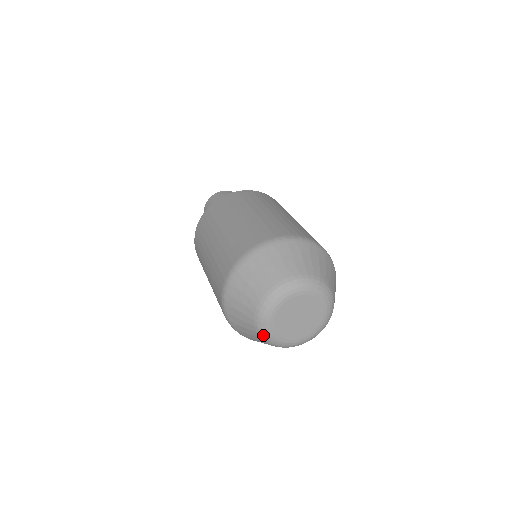
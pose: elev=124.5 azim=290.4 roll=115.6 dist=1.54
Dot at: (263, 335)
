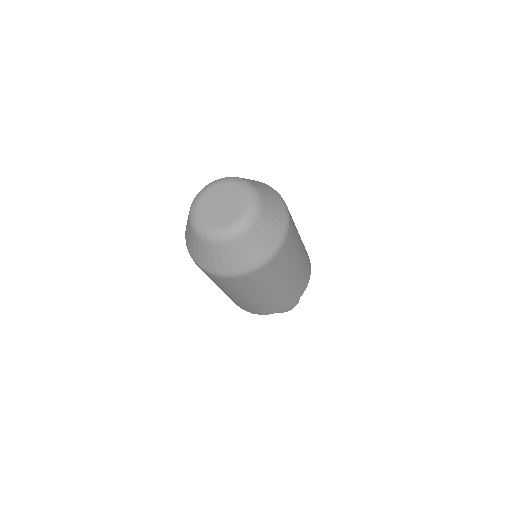
Dot at: (192, 204)
